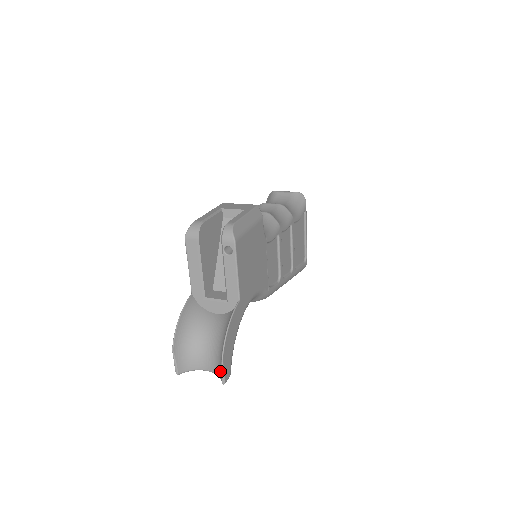
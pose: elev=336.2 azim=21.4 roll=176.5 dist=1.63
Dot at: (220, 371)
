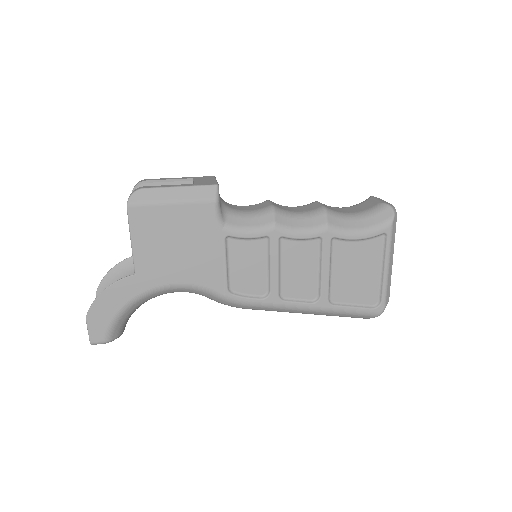
Dot at: occluded
